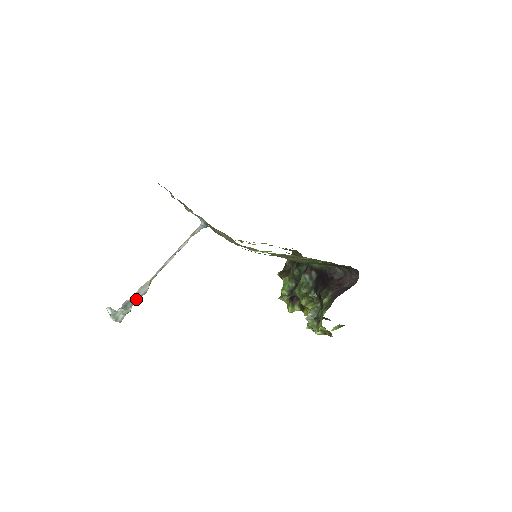
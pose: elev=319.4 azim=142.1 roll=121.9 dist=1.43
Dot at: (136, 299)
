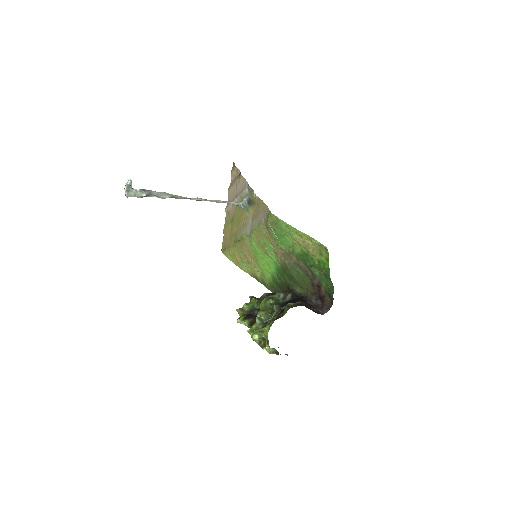
Dot at: (154, 194)
